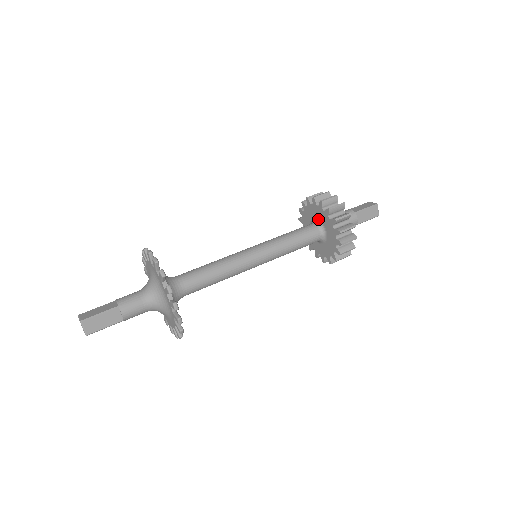
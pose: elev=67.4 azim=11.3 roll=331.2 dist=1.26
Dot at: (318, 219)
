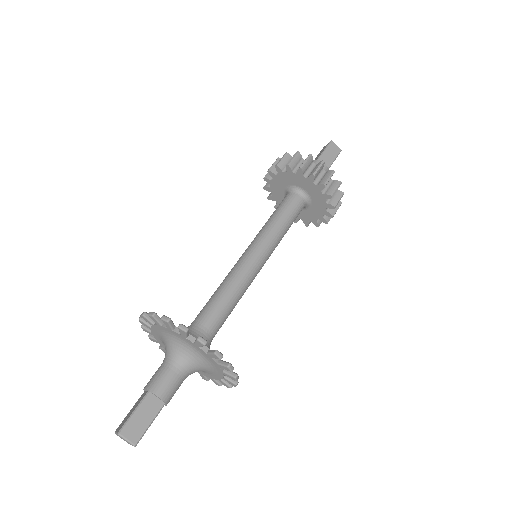
Dot at: (288, 186)
